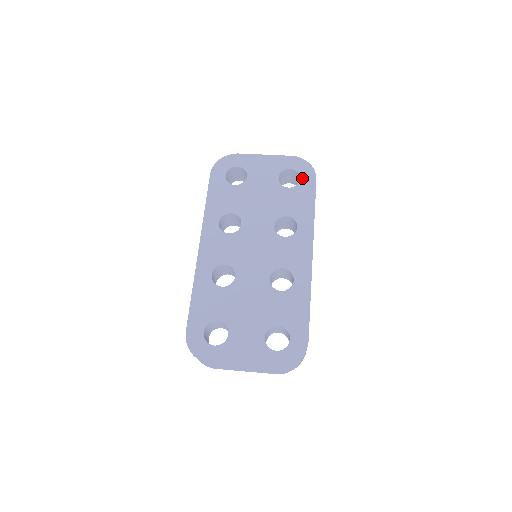
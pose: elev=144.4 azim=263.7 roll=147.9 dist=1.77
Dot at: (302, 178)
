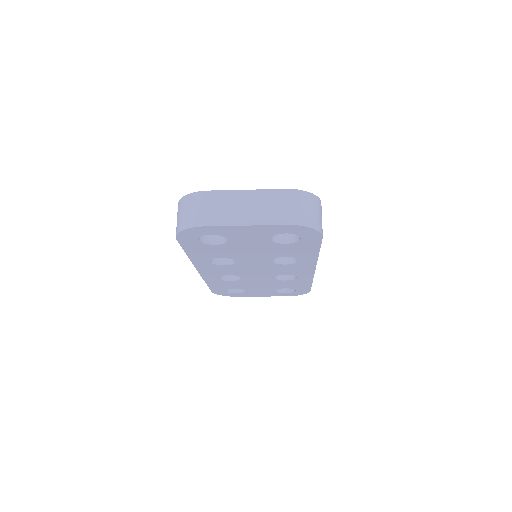
Dot at: occluded
